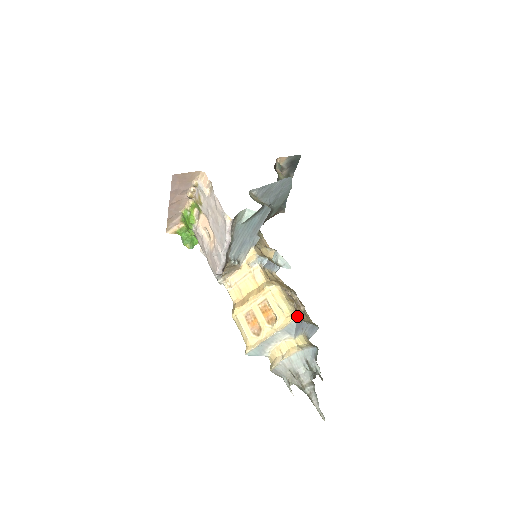
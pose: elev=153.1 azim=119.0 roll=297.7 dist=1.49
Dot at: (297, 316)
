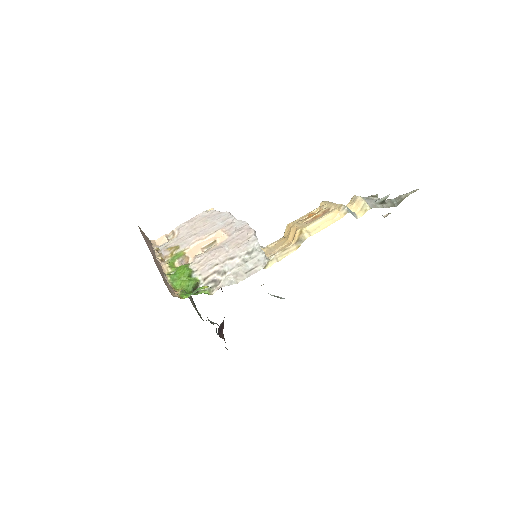
Dot at: occluded
